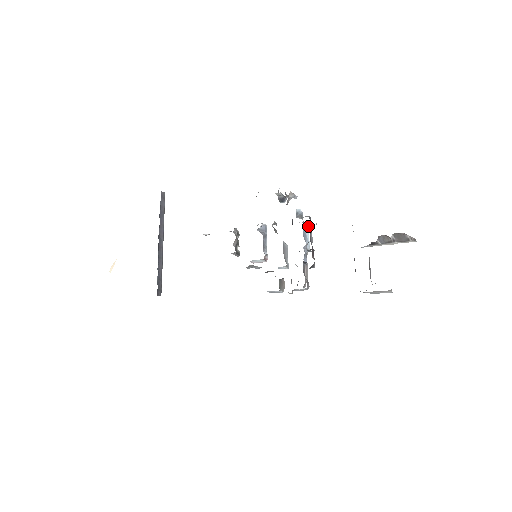
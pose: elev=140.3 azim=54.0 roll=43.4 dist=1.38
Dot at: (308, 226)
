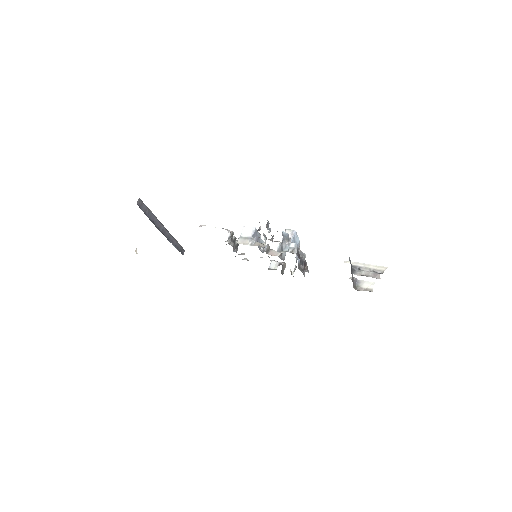
Dot at: (295, 232)
